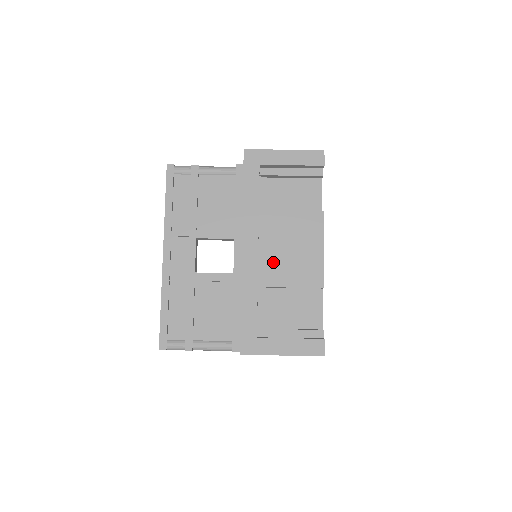
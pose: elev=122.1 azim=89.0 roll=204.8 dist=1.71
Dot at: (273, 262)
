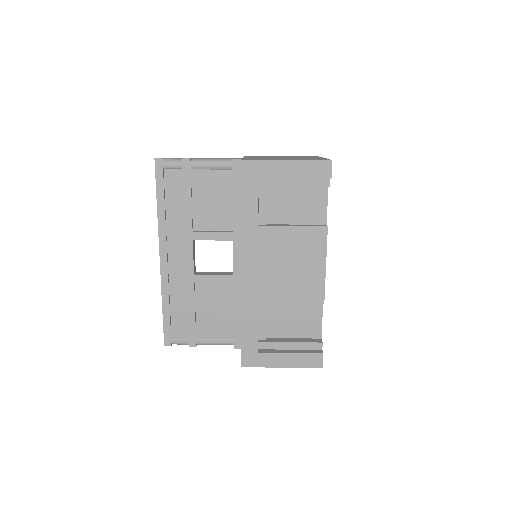
Dot at: (273, 279)
